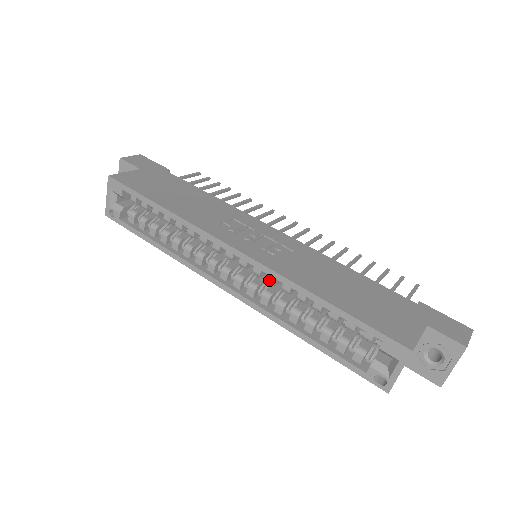
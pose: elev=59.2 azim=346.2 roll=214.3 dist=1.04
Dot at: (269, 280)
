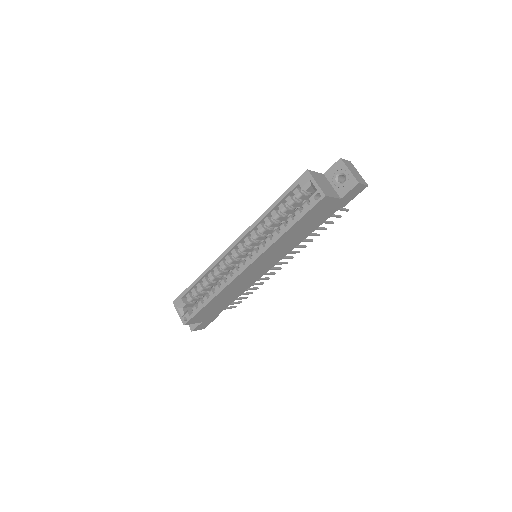
Dot at: (254, 237)
